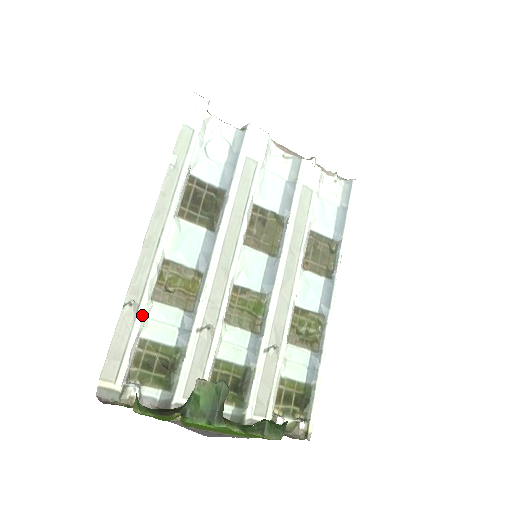
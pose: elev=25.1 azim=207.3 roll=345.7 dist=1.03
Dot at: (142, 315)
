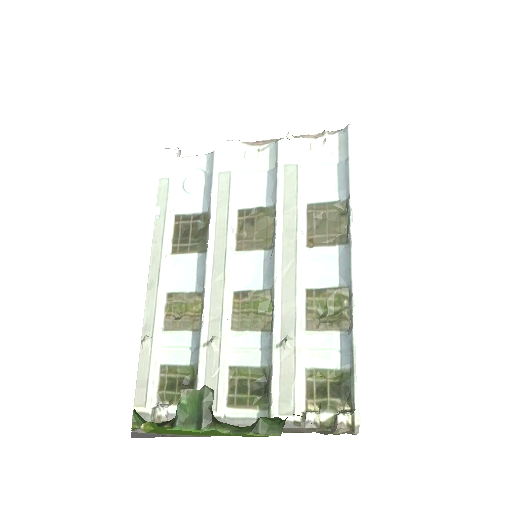
Dot at: (155, 346)
